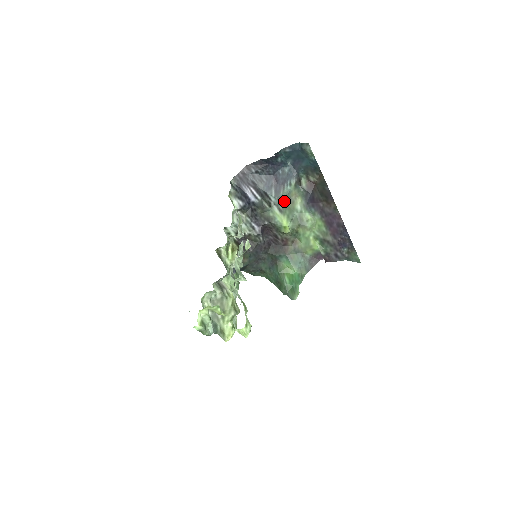
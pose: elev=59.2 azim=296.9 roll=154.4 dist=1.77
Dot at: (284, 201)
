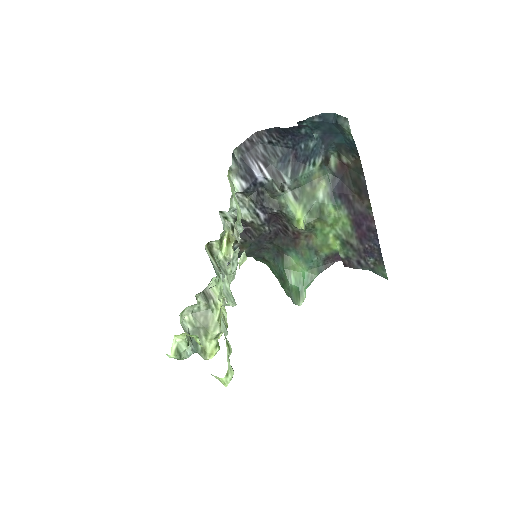
Dot at: (302, 185)
